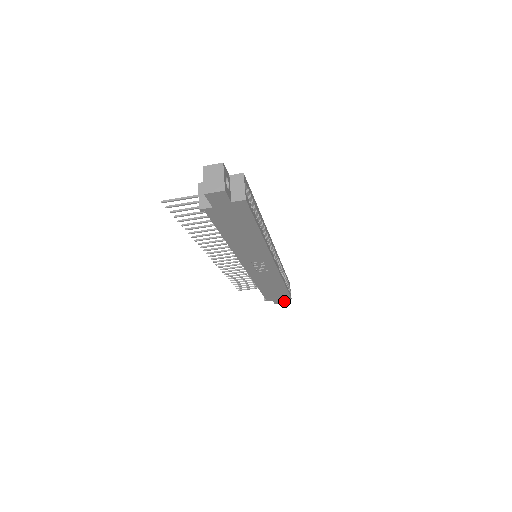
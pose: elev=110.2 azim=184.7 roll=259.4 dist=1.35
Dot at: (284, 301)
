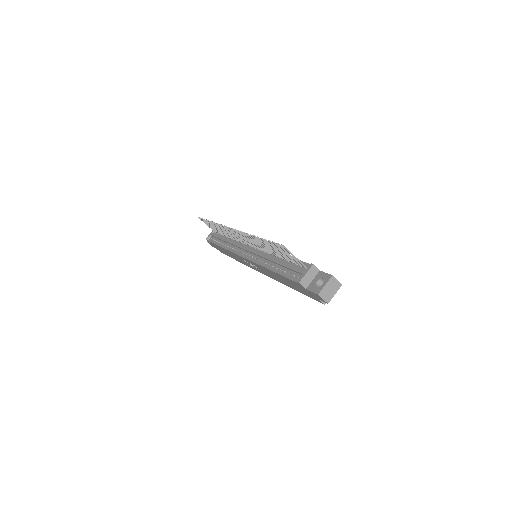
Dot at: (214, 247)
